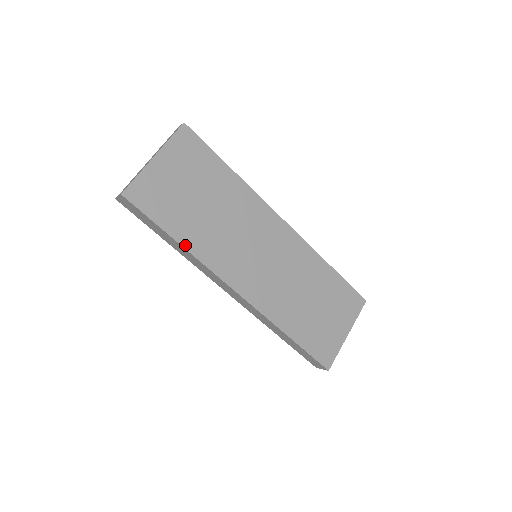
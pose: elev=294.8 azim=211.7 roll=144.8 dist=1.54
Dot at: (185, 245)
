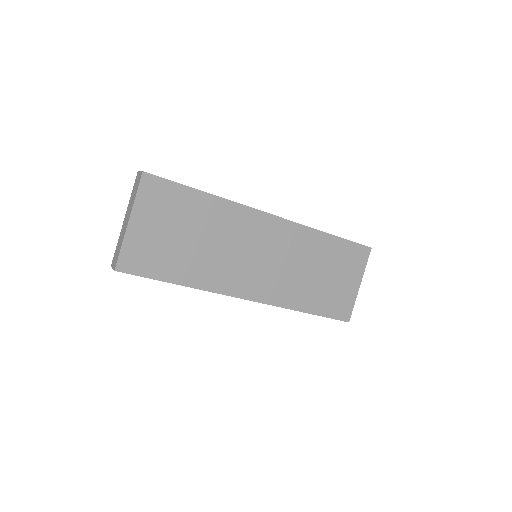
Dot at: (189, 284)
